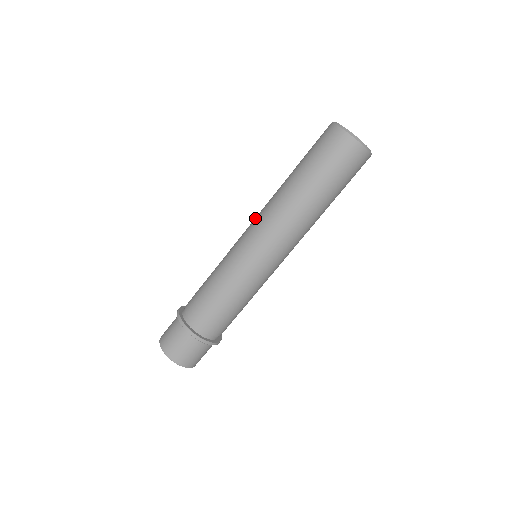
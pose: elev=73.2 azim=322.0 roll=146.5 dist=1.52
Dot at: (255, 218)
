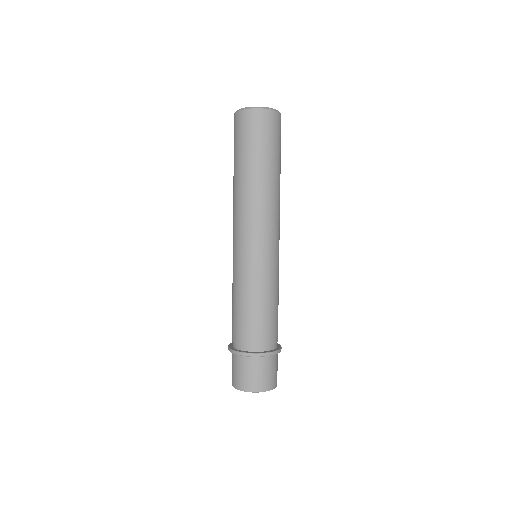
Dot at: occluded
